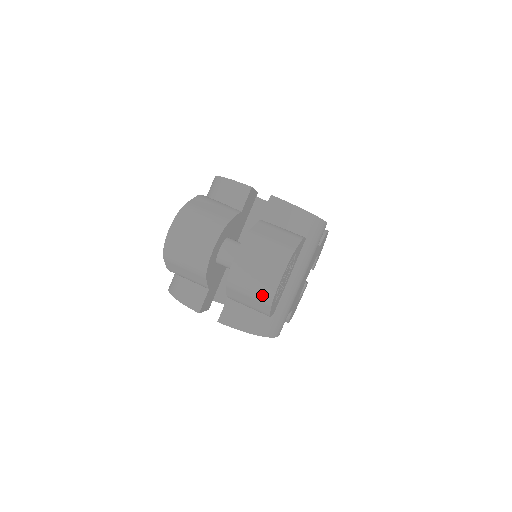
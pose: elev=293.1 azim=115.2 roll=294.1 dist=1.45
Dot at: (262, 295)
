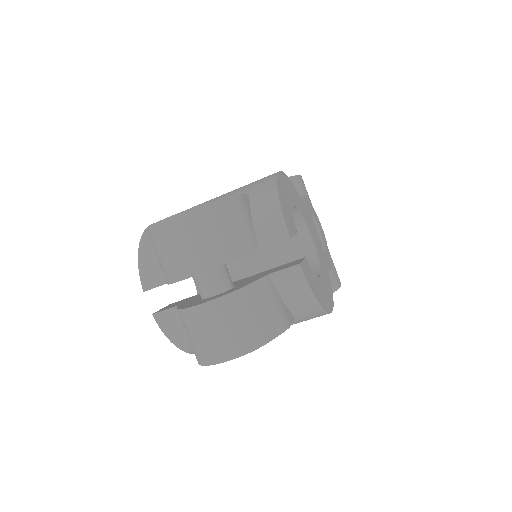
Dot at: (198, 352)
